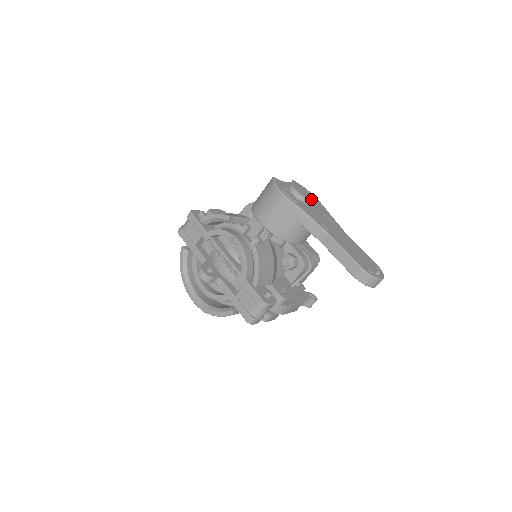
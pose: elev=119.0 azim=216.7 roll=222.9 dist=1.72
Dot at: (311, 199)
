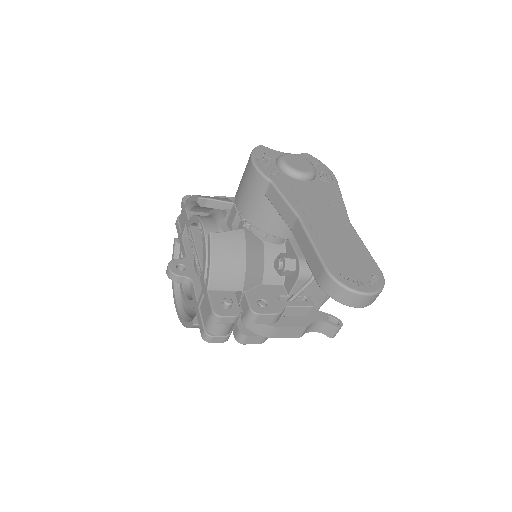
Dot at: (306, 173)
